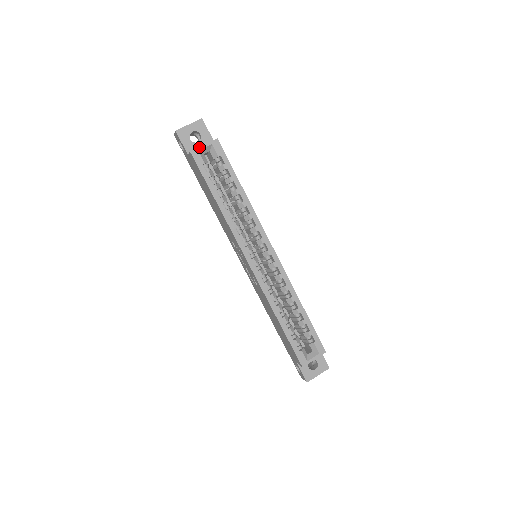
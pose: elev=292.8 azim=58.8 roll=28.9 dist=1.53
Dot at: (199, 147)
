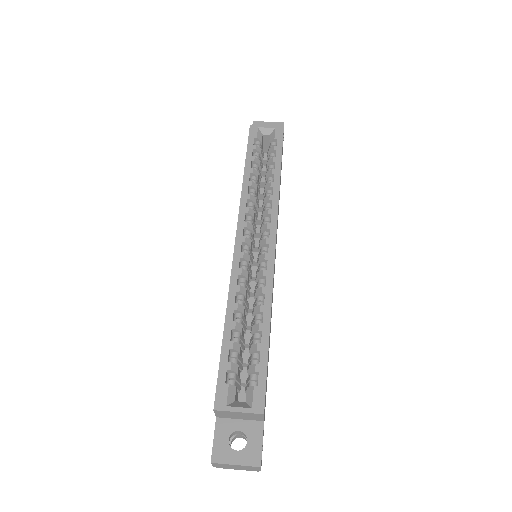
Dot at: (261, 125)
